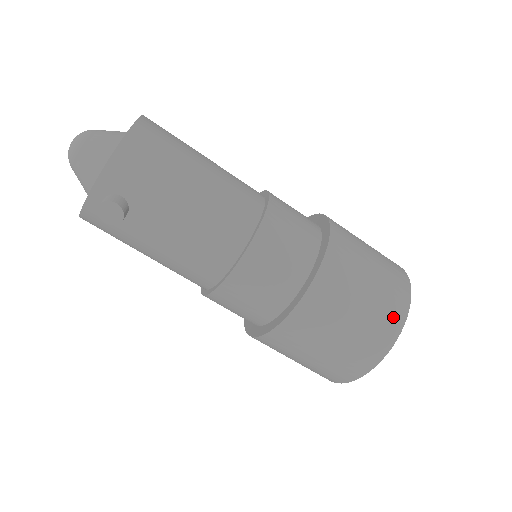
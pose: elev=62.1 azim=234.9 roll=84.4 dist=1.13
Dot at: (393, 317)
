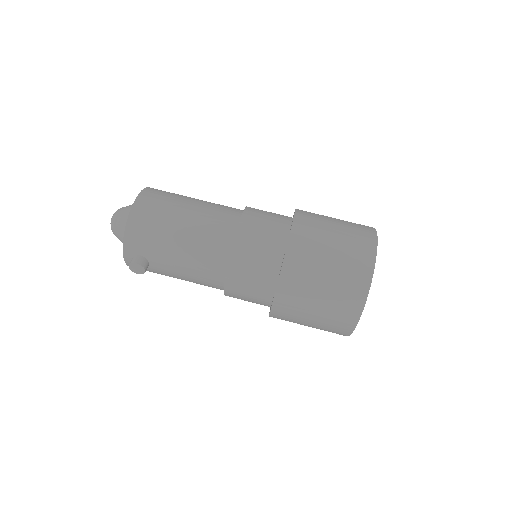
Dot at: (357, 288)
